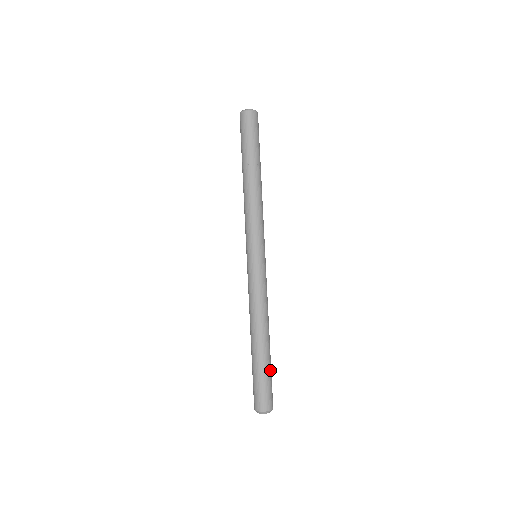
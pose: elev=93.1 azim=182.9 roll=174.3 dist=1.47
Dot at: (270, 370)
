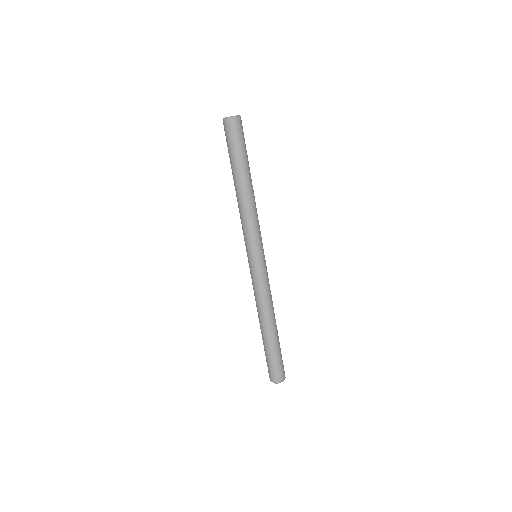
Dot at: (280, 348)
